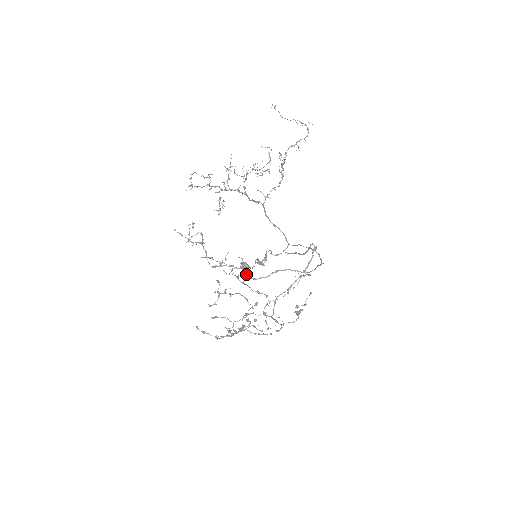
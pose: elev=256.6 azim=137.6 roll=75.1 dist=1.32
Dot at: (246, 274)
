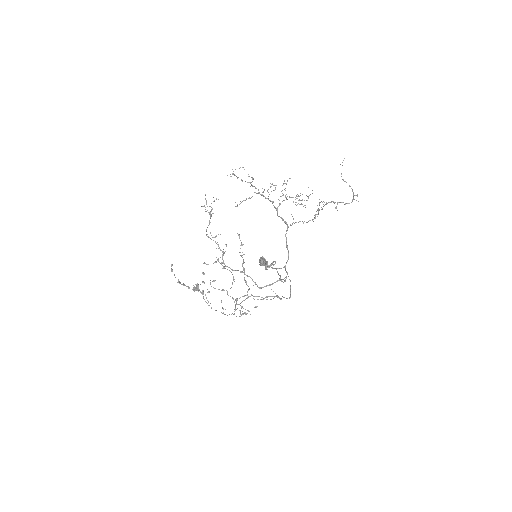
Dot at: (222, 257)
